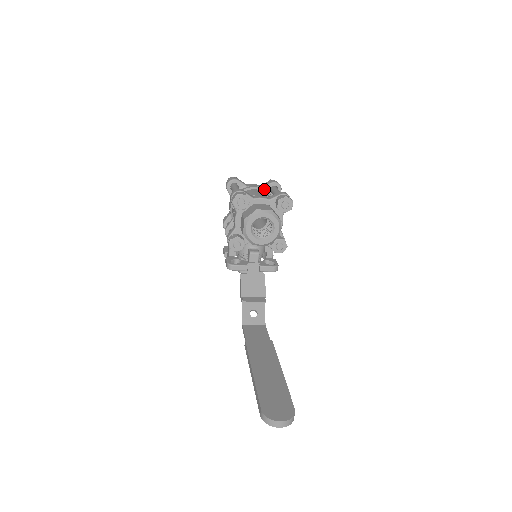
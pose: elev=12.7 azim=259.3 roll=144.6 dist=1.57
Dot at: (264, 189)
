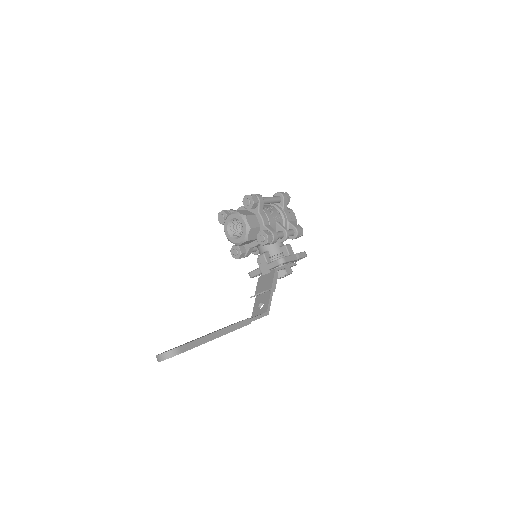
Dot at: occluded
